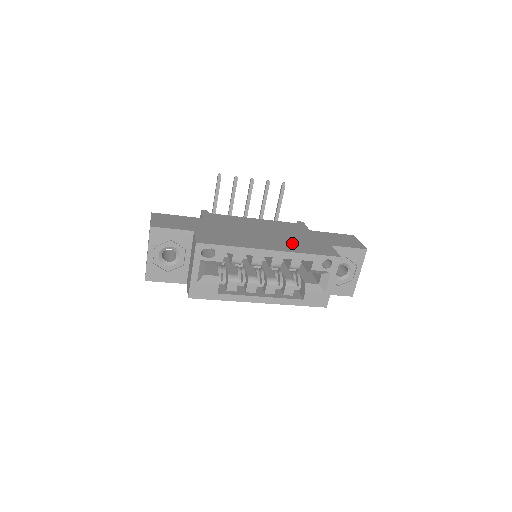
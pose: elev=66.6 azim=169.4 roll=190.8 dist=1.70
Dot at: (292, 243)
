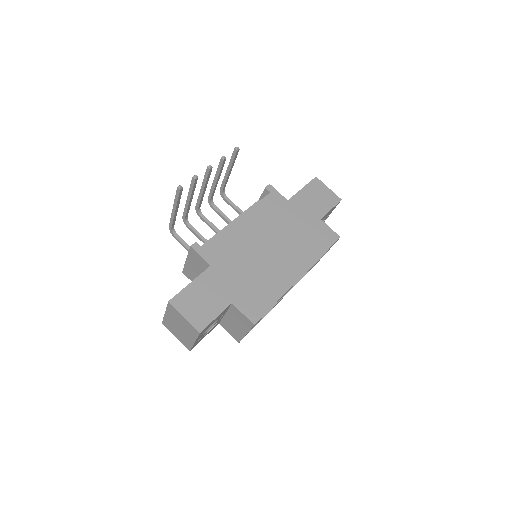
Dot at: (300, 246)
